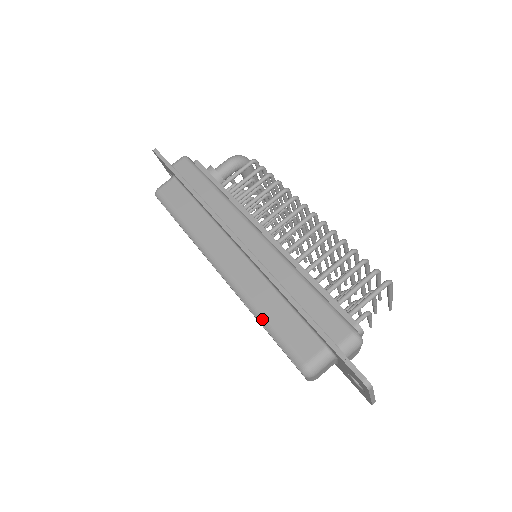
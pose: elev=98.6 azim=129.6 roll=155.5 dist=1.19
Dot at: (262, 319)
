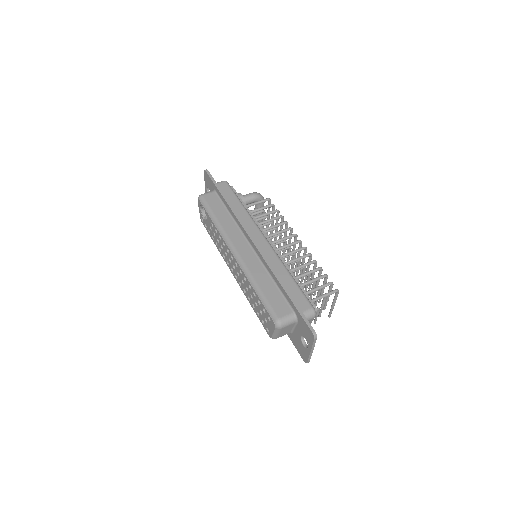
Dot at: (257, 288)
